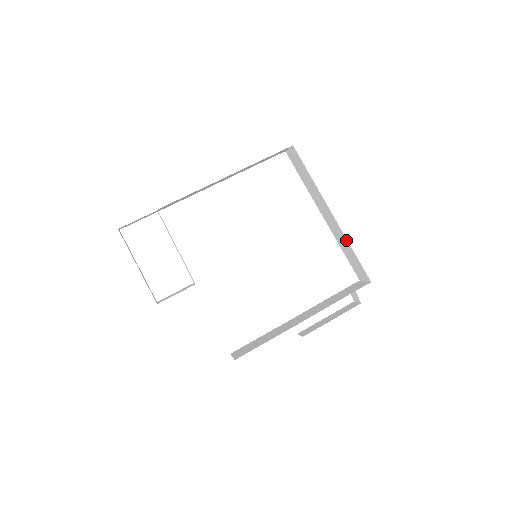
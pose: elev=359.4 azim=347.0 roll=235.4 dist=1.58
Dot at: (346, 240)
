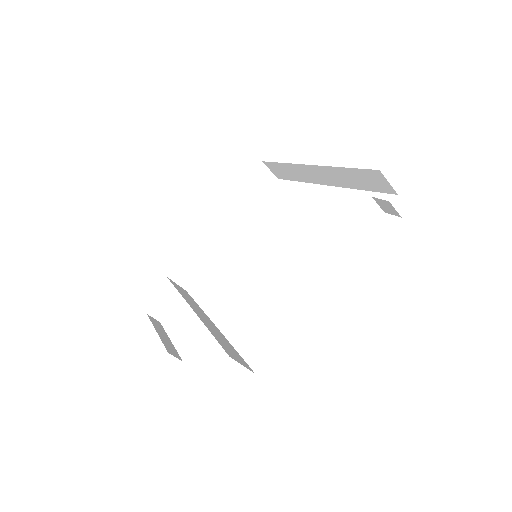
Dot at: (333, 169)
